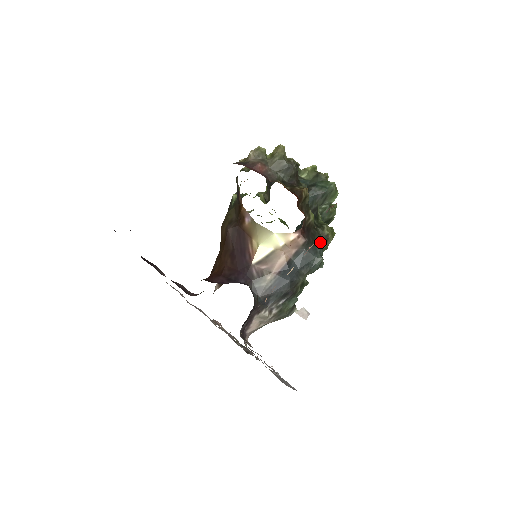
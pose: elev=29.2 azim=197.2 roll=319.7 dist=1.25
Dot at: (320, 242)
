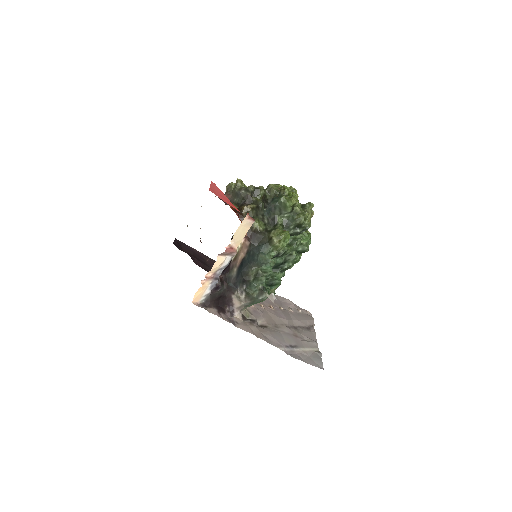
Dot at: (265, 243)
